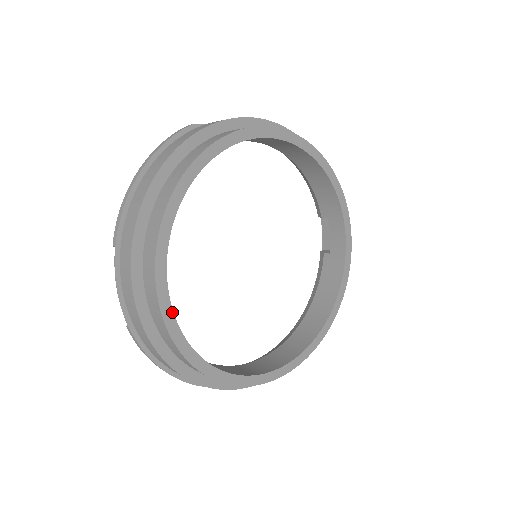
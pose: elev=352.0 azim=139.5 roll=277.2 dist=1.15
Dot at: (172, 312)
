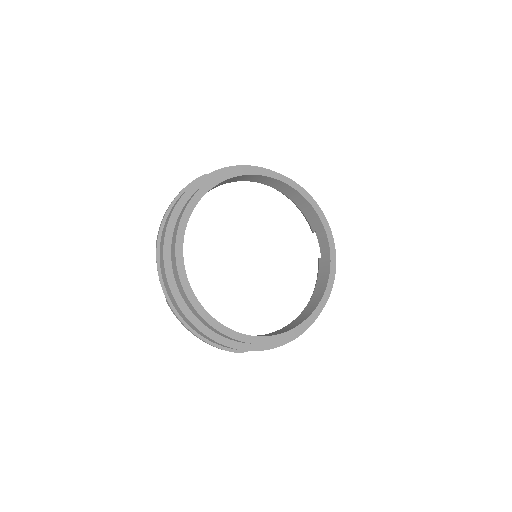
Dot at: (188, 282)
